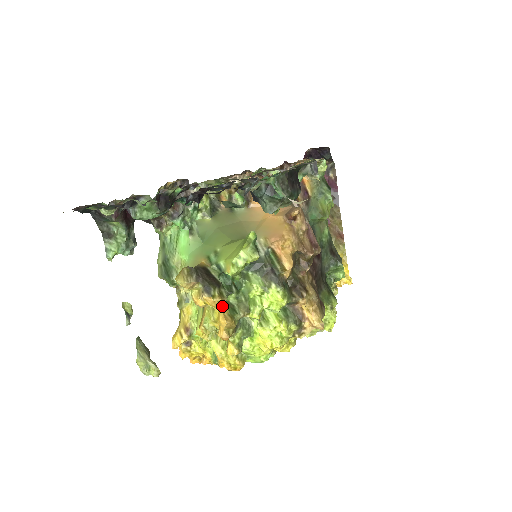
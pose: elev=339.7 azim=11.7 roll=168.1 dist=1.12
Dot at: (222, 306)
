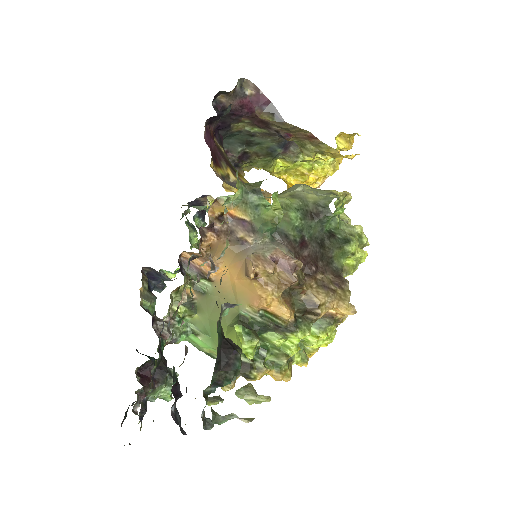
Dot at: (267, 373)
